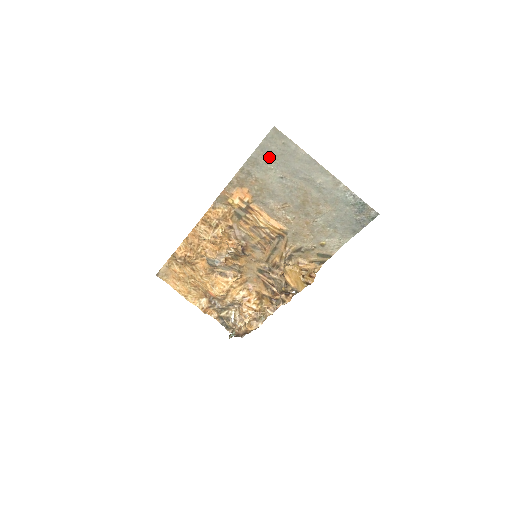
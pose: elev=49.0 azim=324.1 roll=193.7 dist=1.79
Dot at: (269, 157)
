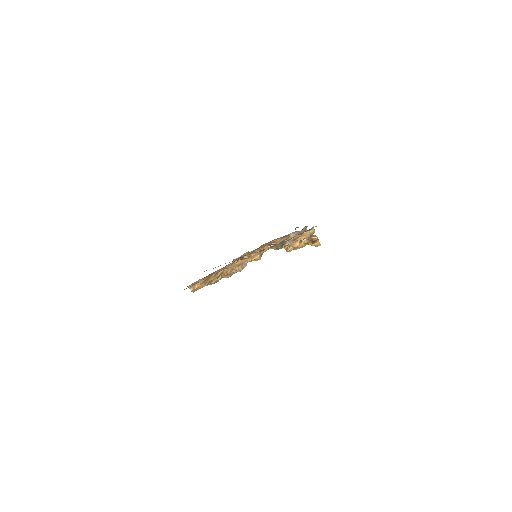
Dot at: occluded
